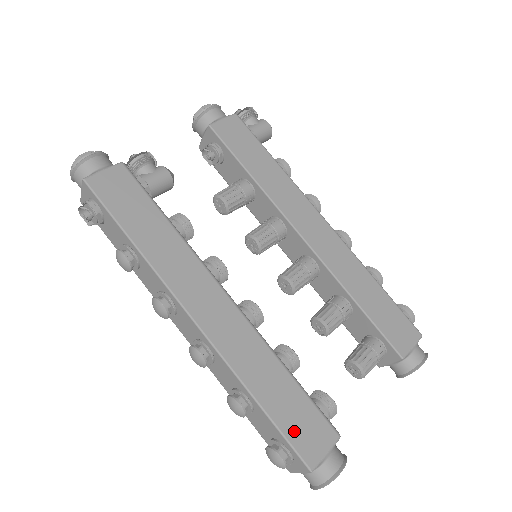
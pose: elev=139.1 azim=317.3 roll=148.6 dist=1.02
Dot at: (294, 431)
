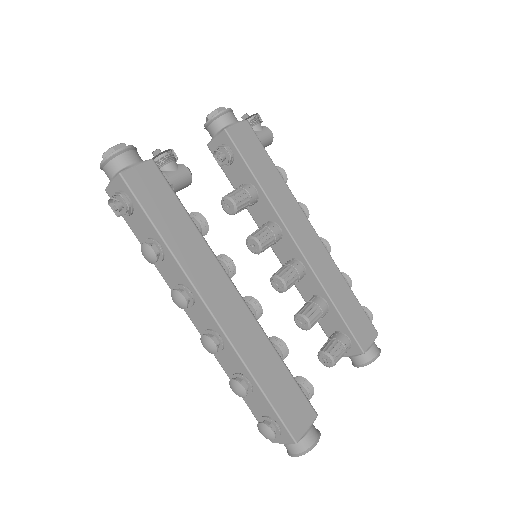
Dot at: (285, 411)
